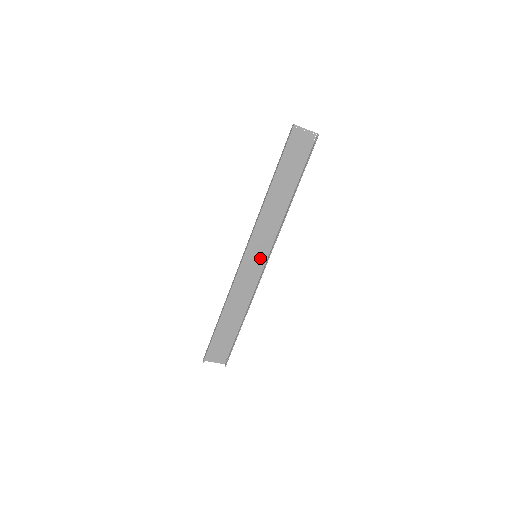
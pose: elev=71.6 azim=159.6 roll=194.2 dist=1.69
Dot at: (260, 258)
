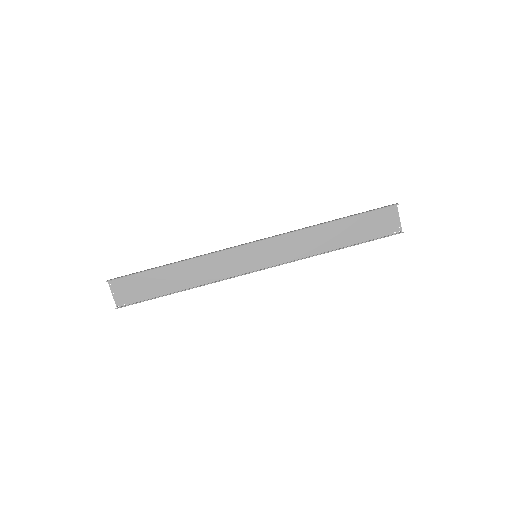
Dot at: (256, 262)
